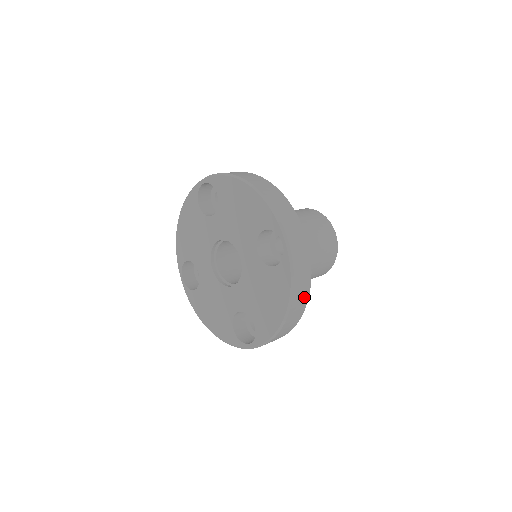
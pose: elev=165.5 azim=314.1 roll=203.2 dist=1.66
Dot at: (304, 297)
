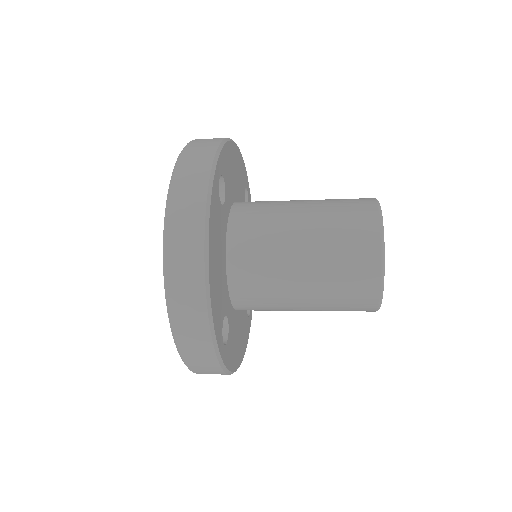
Dot at: (193, 240)
